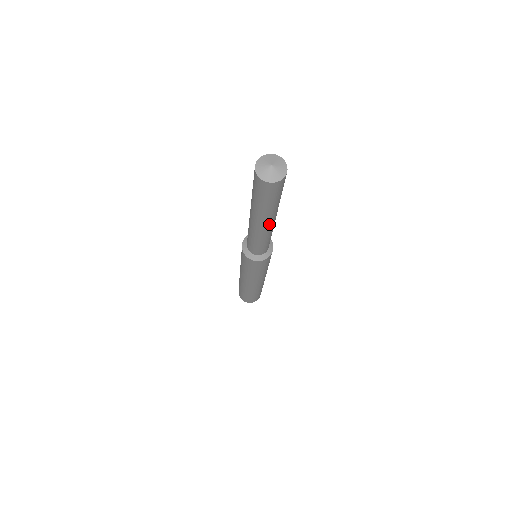
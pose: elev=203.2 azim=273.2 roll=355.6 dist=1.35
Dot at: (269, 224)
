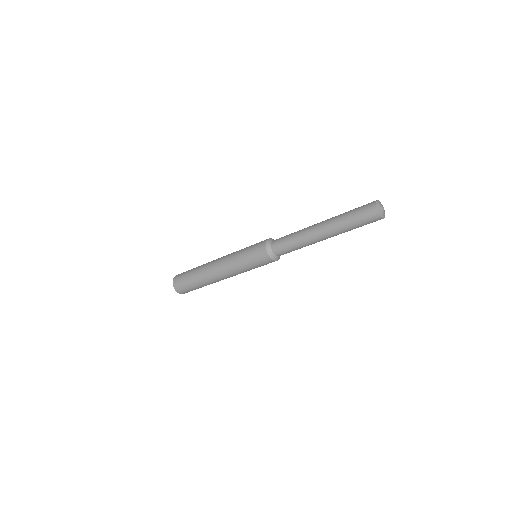
Dot at: (325, 238)
